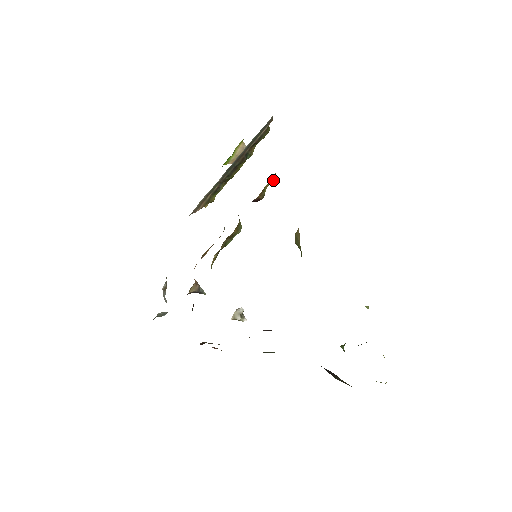
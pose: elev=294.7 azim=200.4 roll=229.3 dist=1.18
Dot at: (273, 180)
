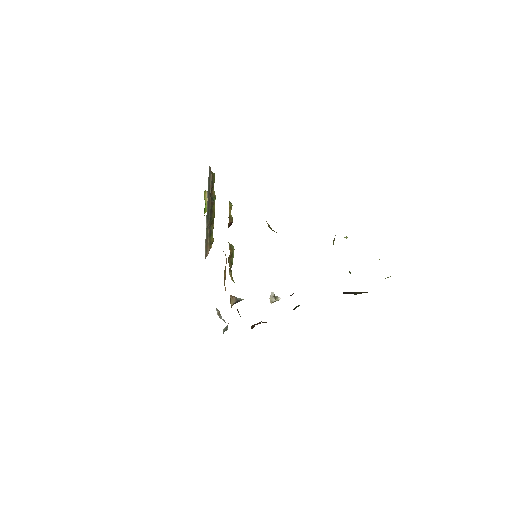
Dot at: (231, 206)
